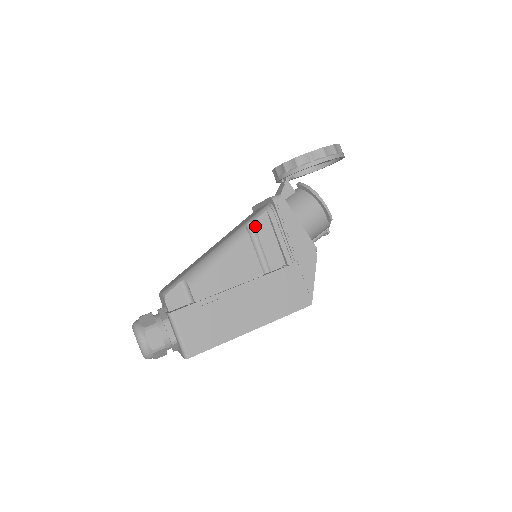
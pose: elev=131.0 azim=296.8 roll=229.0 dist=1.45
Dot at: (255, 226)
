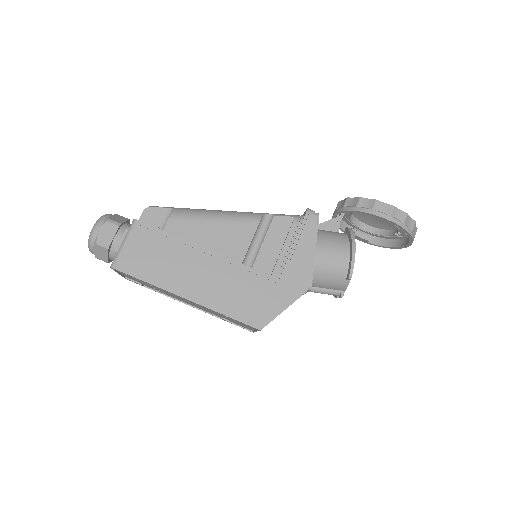
Dot at: (273, 220)
